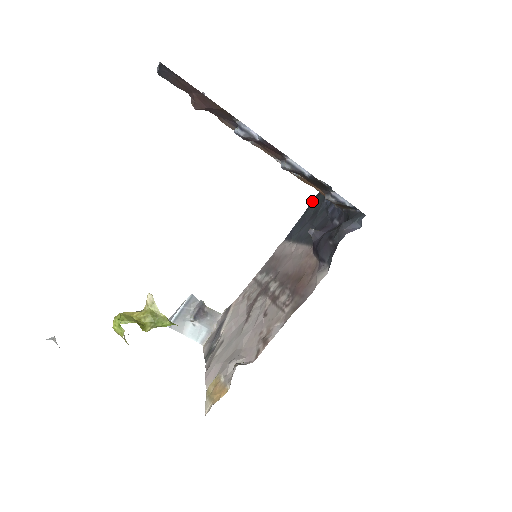
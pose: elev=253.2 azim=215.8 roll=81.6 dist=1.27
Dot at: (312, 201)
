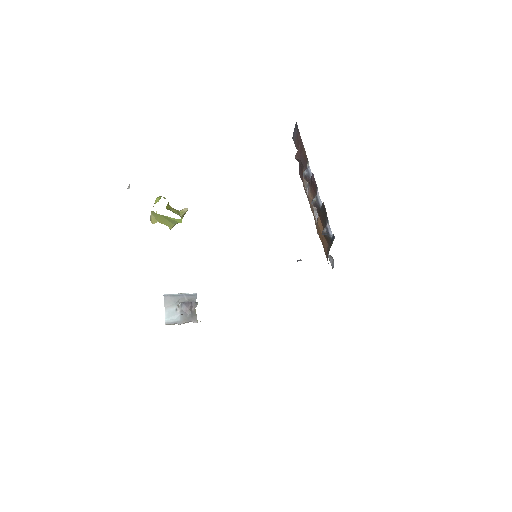
Dot at: occluded
